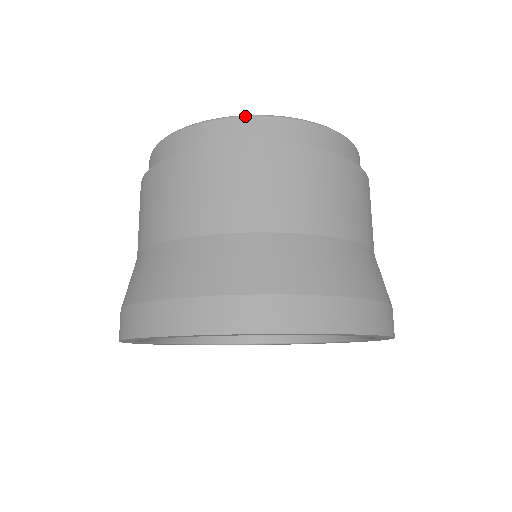
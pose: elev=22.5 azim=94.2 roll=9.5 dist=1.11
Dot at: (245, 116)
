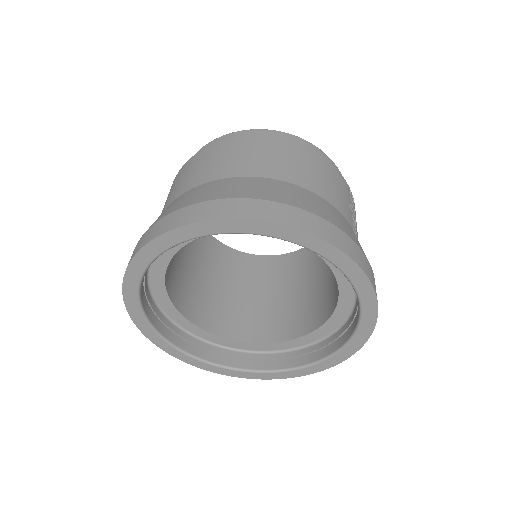
Dot at: (232, 133)
